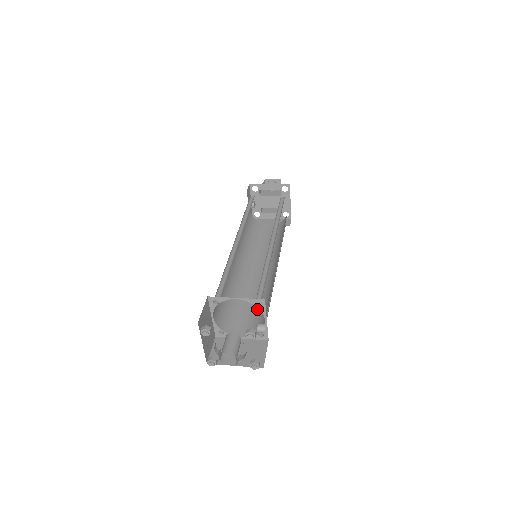
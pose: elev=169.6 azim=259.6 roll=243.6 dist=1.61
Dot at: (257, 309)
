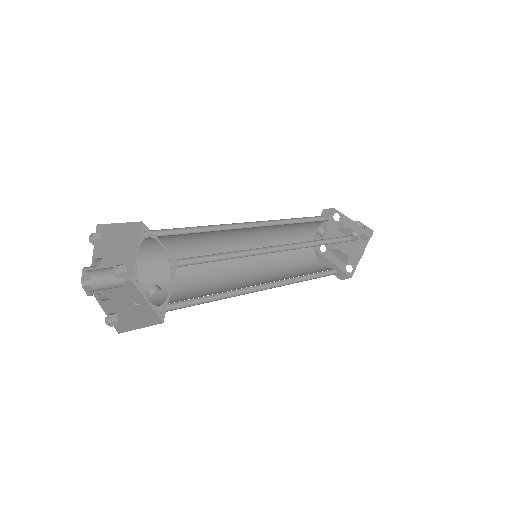
Dot at: (197, 295)
